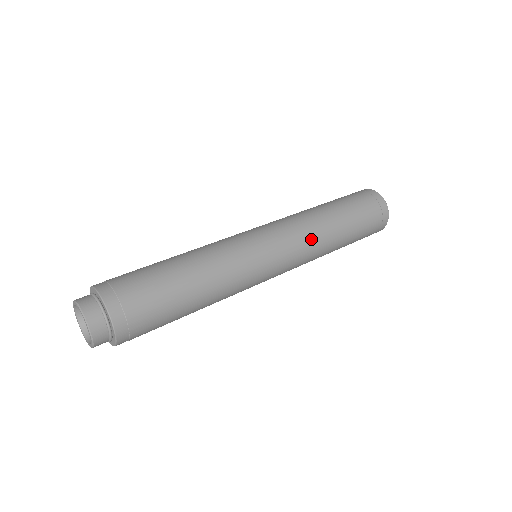
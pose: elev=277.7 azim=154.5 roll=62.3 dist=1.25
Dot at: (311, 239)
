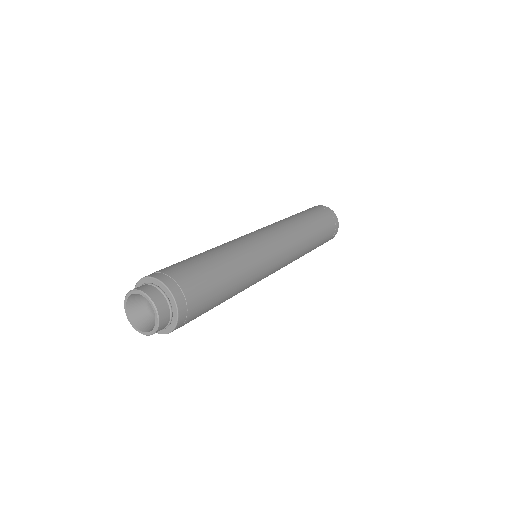
Dot at: (298, 244)
